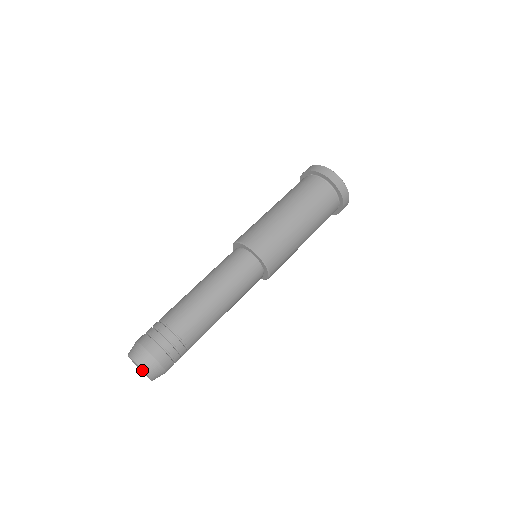
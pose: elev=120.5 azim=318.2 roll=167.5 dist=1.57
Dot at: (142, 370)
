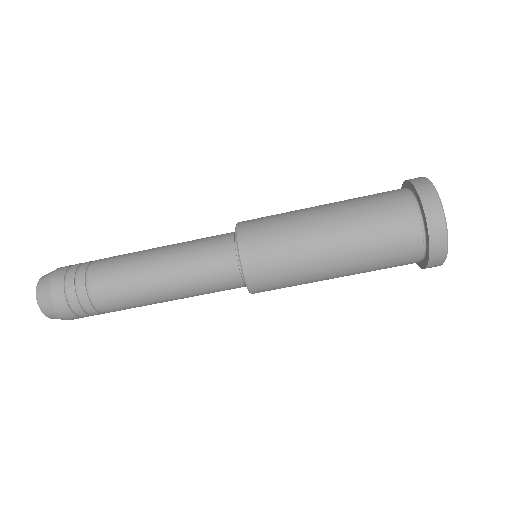
Dot at: occluded
